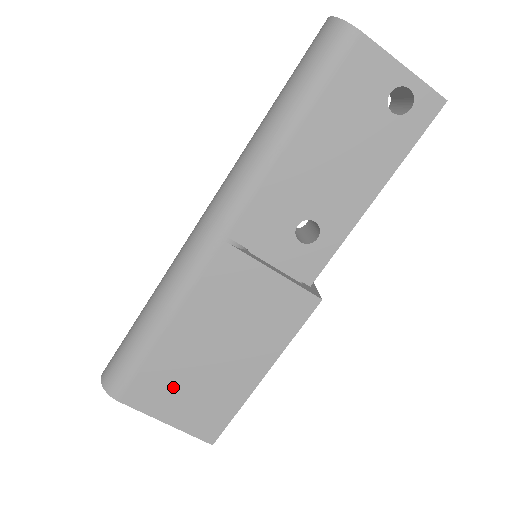
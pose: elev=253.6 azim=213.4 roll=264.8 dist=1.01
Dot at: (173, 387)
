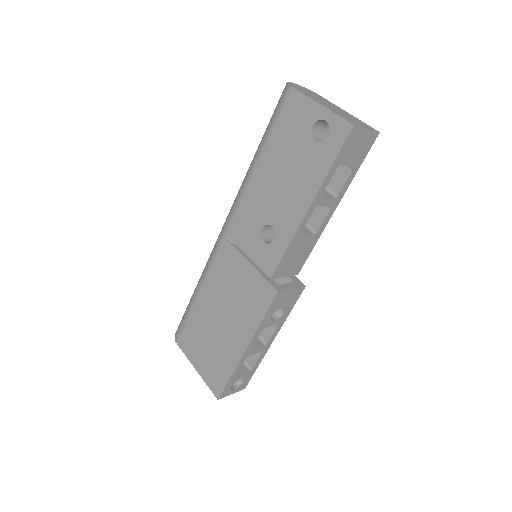
Dot at: (200, 342)
